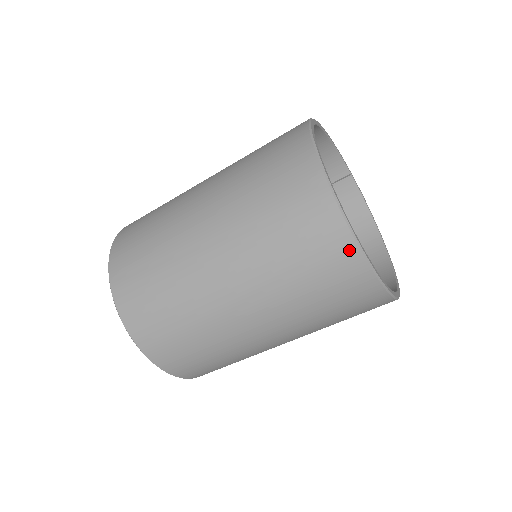
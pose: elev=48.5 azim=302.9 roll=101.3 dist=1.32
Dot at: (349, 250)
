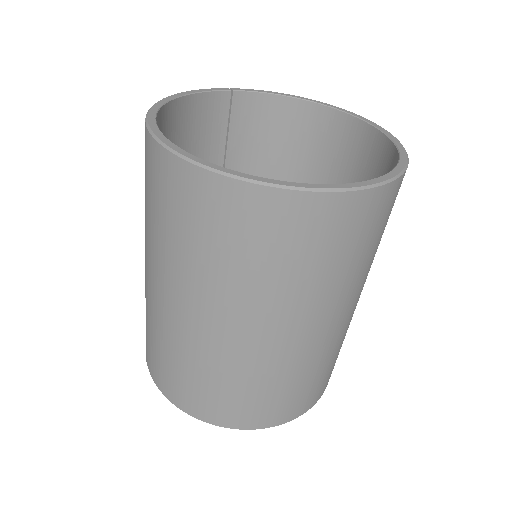
Dot at: (331, 204)
